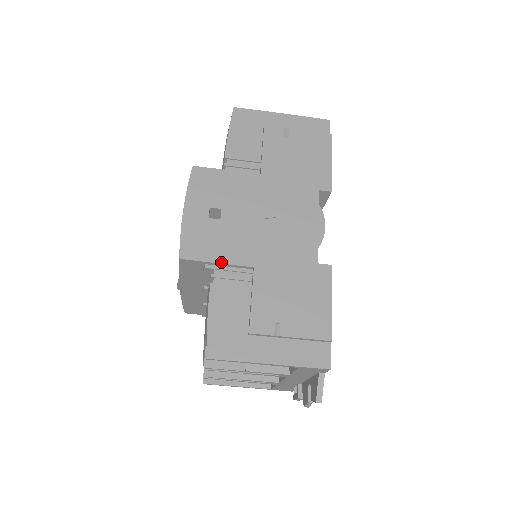
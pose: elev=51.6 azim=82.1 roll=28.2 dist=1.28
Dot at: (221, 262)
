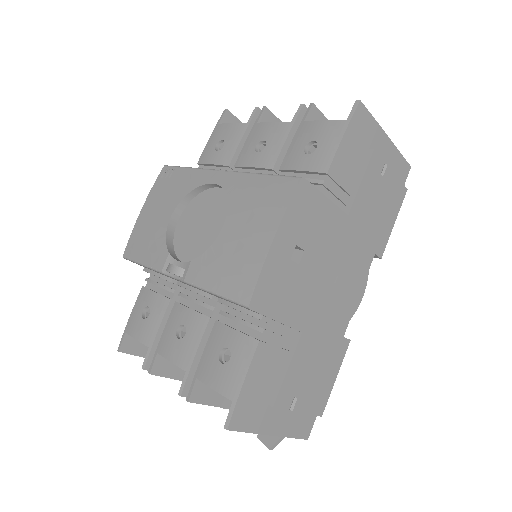
Dot at: (281, 321)
